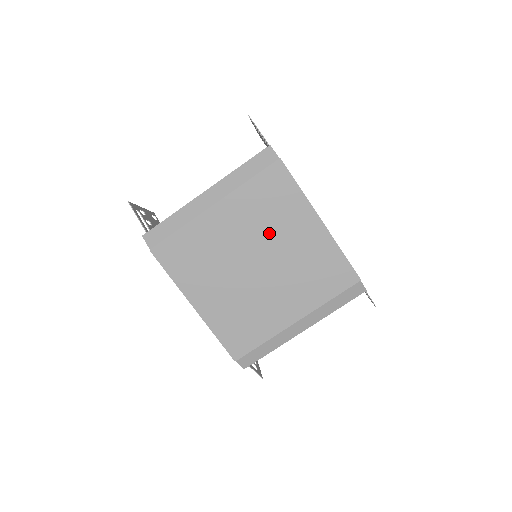
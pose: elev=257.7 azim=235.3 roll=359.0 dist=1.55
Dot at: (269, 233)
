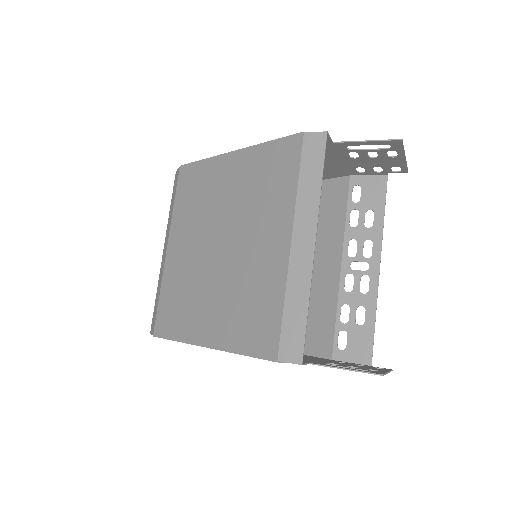
Dot at: (209, 213)
